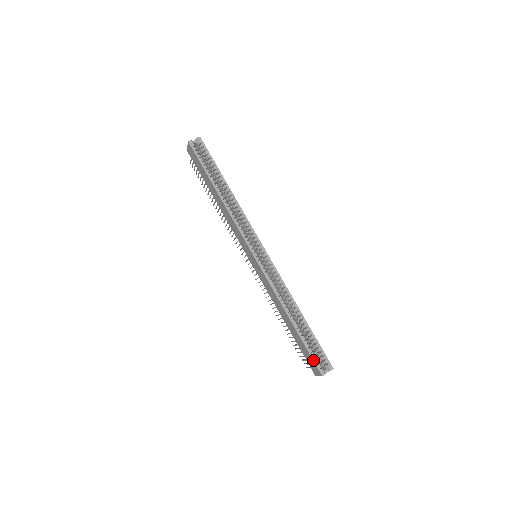
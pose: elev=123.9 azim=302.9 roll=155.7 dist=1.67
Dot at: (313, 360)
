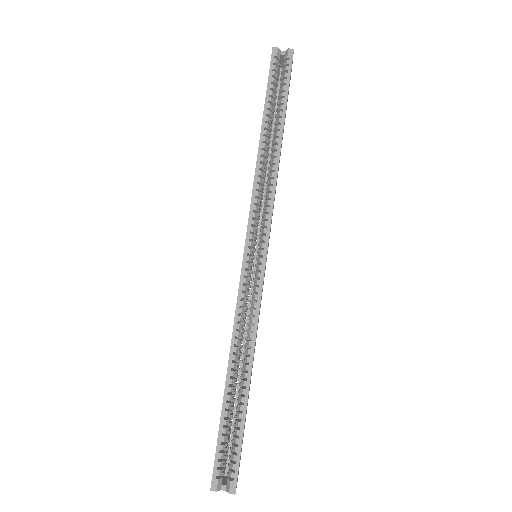
Dot at: (215, 456)
